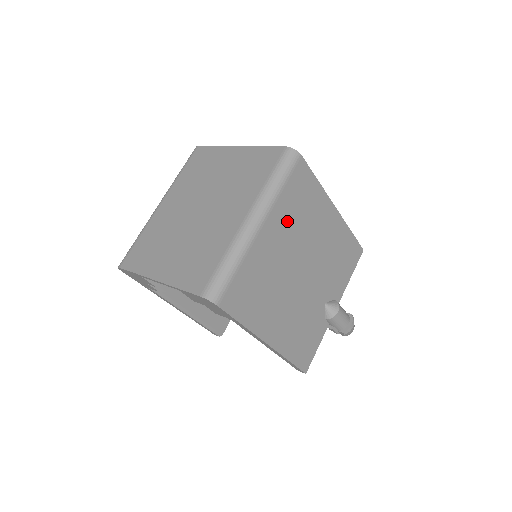
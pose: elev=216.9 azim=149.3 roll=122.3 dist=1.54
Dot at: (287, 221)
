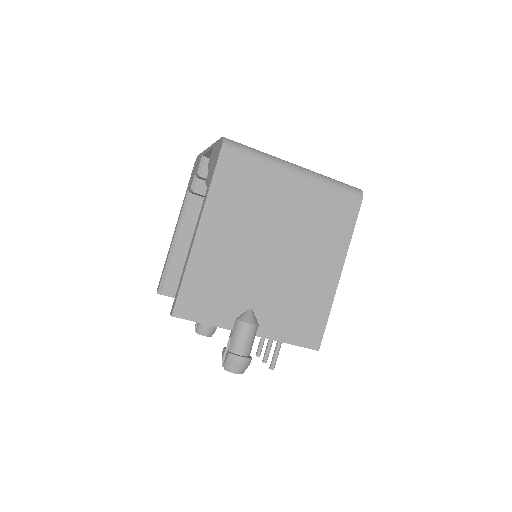
Dot at: (309, 206)
